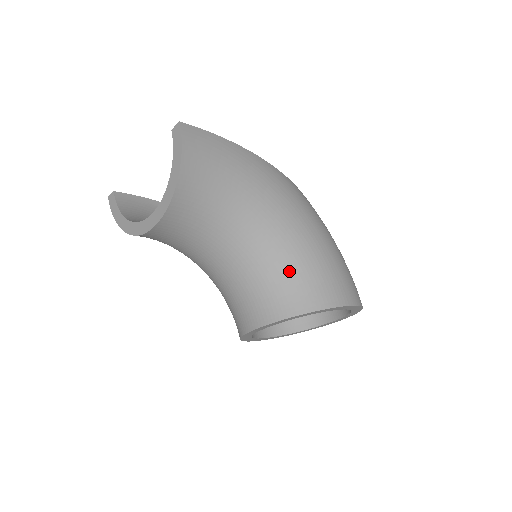
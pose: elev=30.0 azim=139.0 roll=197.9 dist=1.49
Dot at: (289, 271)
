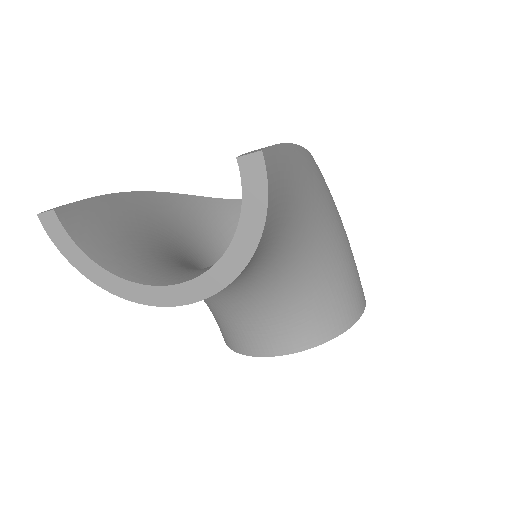
Dot at: (324, 294)
